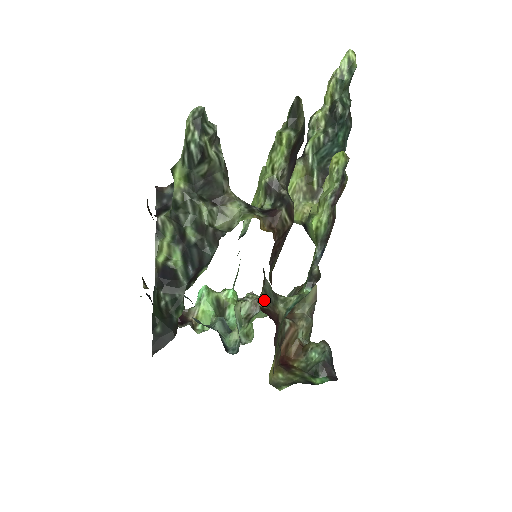
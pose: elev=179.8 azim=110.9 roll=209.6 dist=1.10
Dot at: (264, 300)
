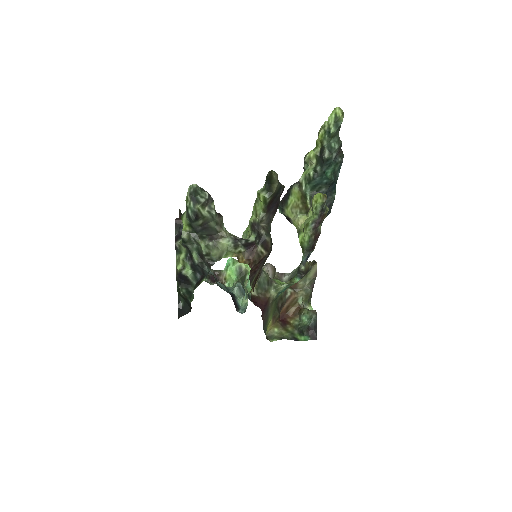
Dot at: (257, 290)
